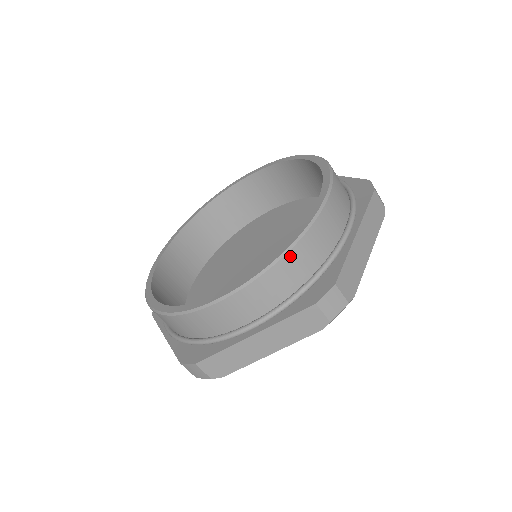
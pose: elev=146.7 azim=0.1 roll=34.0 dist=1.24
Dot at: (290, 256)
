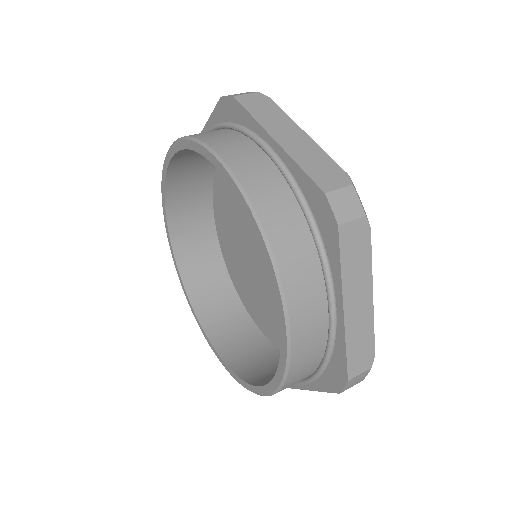
Dot at: (290, 378)
